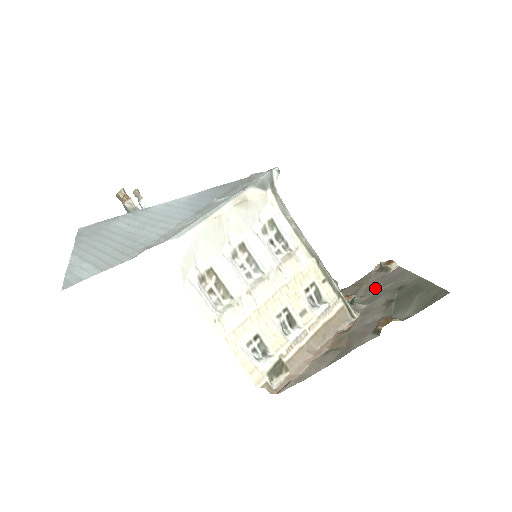
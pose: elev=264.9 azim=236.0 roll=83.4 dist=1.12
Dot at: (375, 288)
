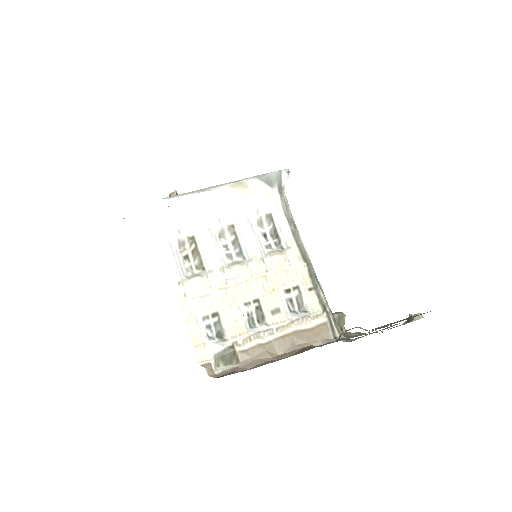
Dot at: occluded
